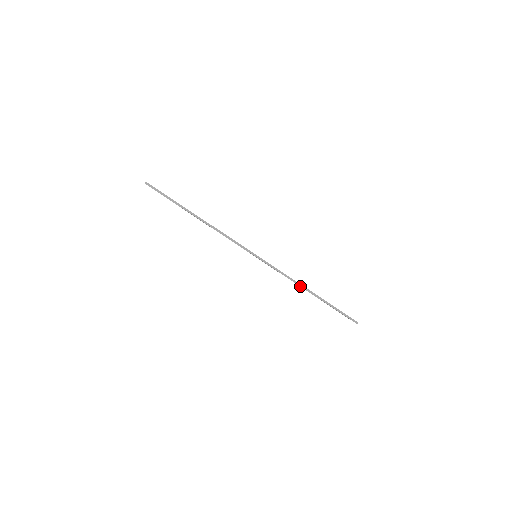
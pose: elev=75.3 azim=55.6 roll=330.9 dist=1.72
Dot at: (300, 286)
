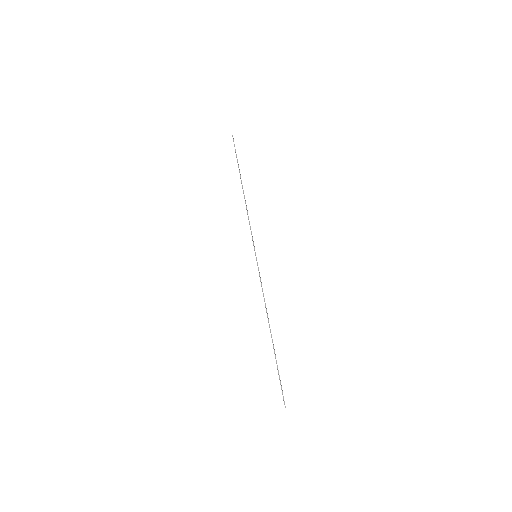
Dot at: occluded
